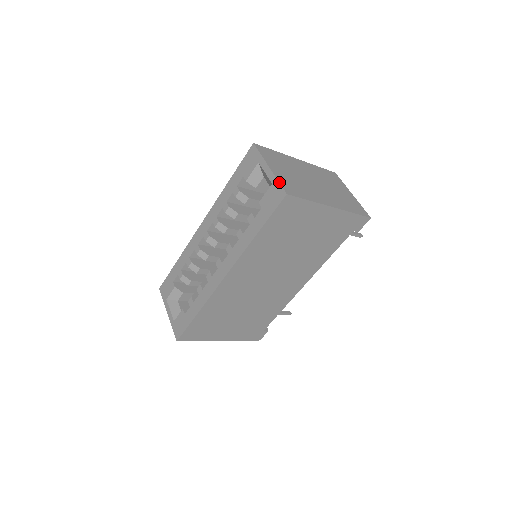
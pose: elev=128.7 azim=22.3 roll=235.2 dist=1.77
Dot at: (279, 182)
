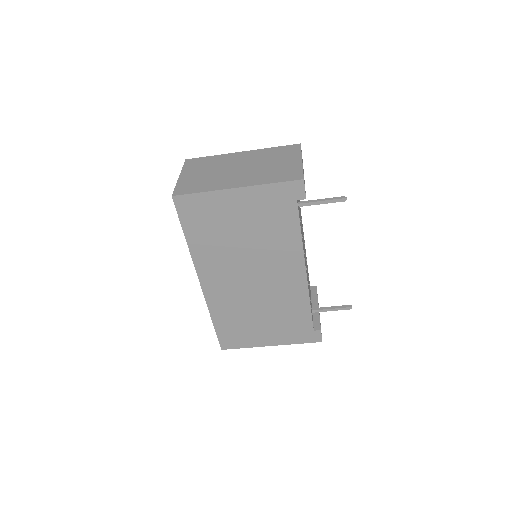
Dot at: (175, 187)
